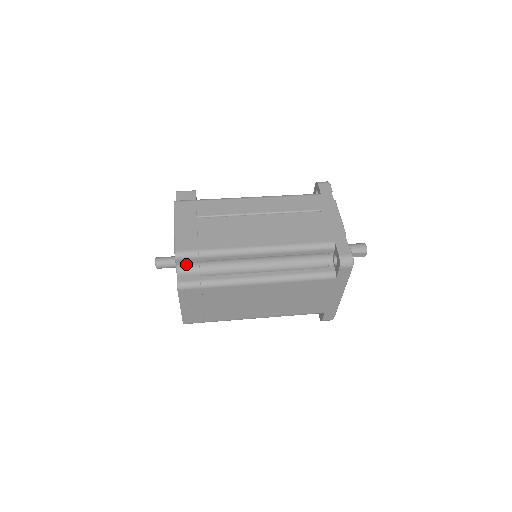
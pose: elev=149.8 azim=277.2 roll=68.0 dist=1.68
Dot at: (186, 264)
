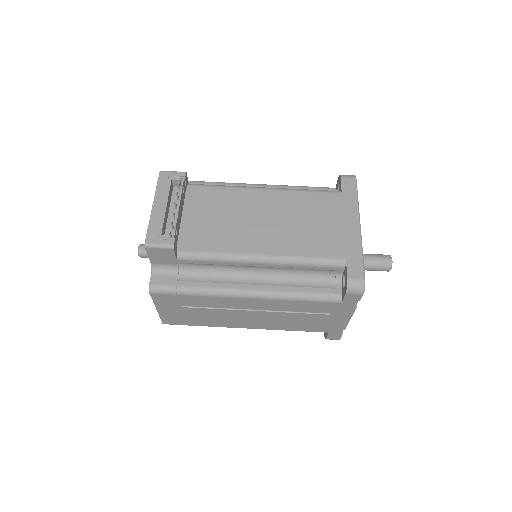
Dot at: occluded
